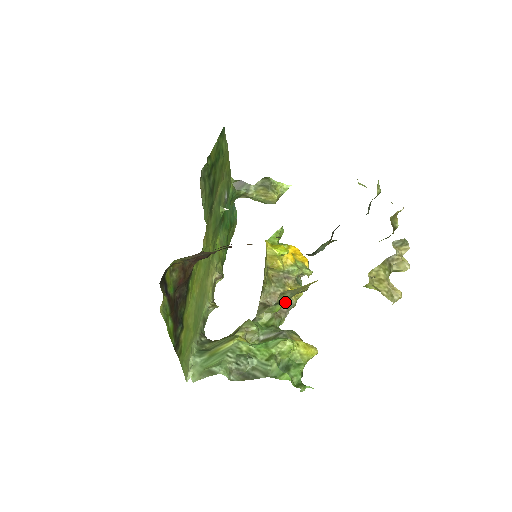
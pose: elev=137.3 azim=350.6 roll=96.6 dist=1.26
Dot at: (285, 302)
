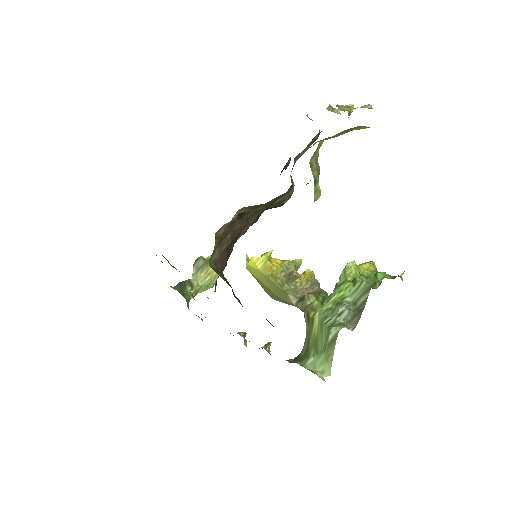
Dot at: (318, 181)
